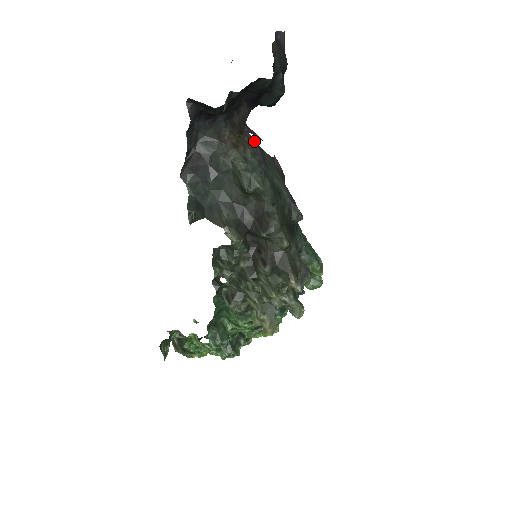
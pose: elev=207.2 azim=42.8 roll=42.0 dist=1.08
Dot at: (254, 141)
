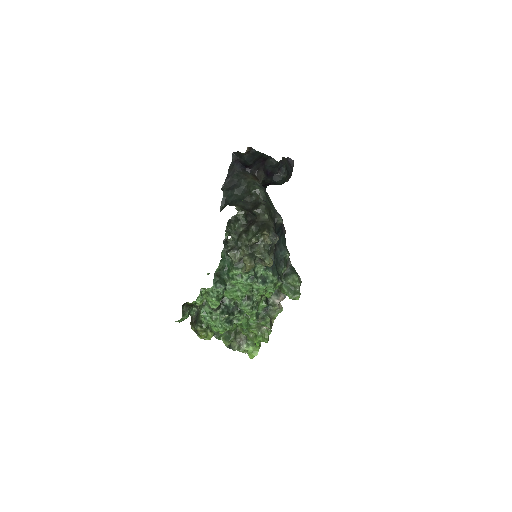
Dot at: occluded
